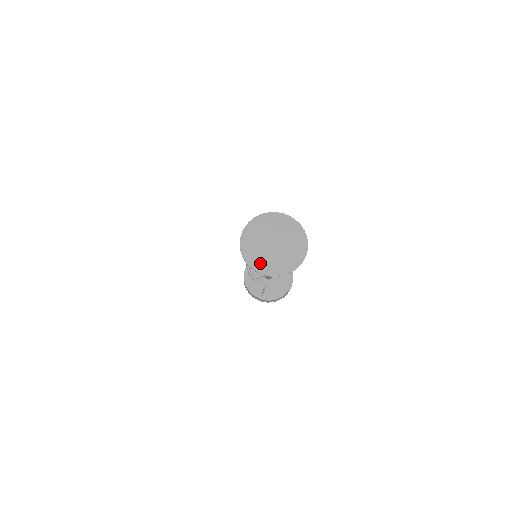
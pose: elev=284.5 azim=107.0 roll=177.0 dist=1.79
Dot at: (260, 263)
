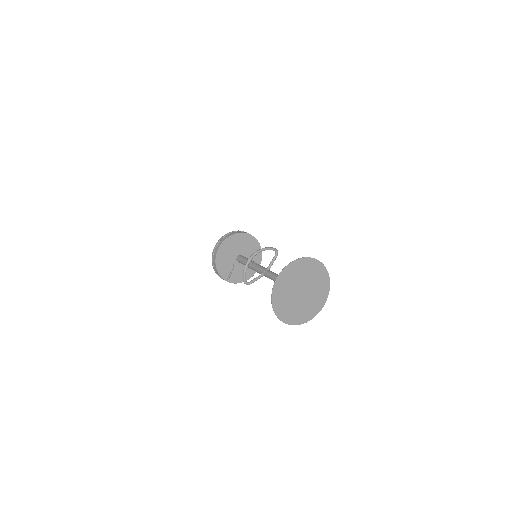
Dot at: (282, 305)
